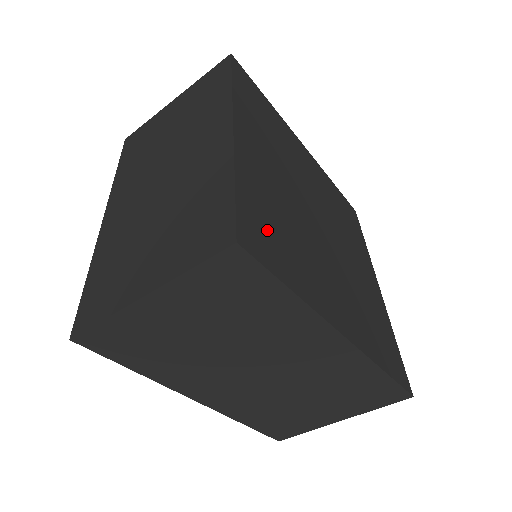
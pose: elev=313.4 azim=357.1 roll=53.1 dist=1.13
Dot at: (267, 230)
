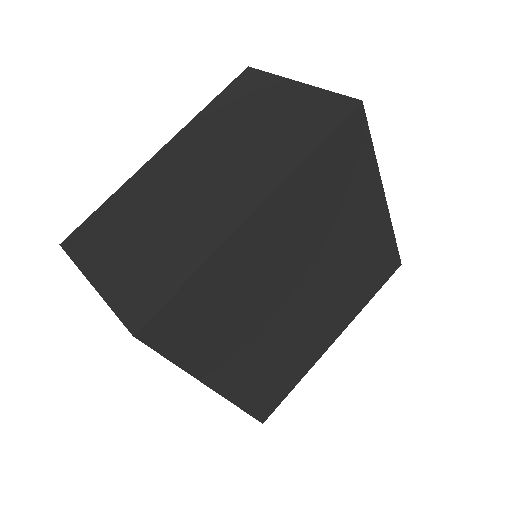
Dot at: (193, 317)
